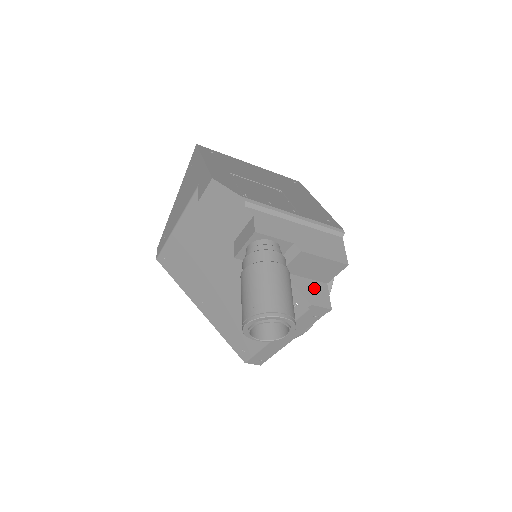
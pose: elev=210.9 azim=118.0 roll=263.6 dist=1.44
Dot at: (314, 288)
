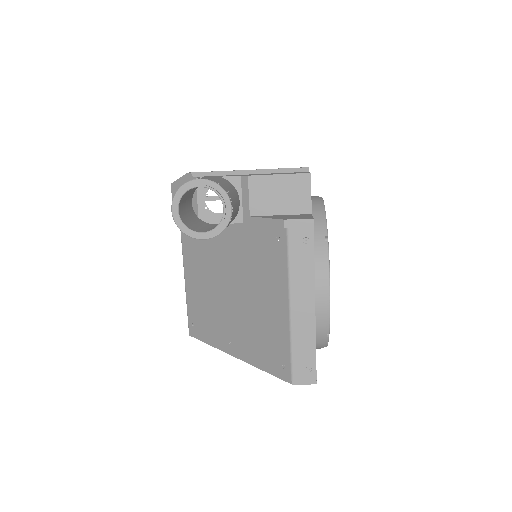
Dot at: (291, 216)
